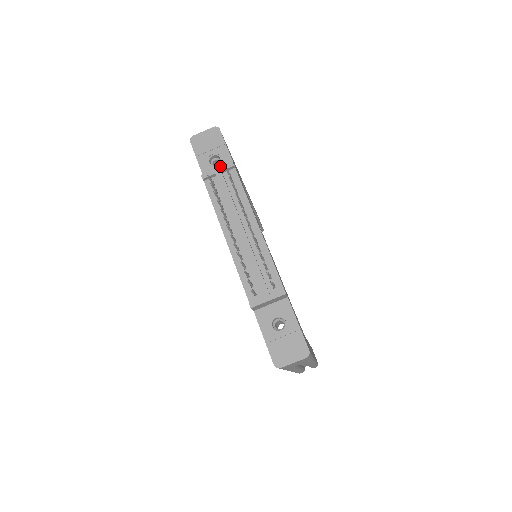
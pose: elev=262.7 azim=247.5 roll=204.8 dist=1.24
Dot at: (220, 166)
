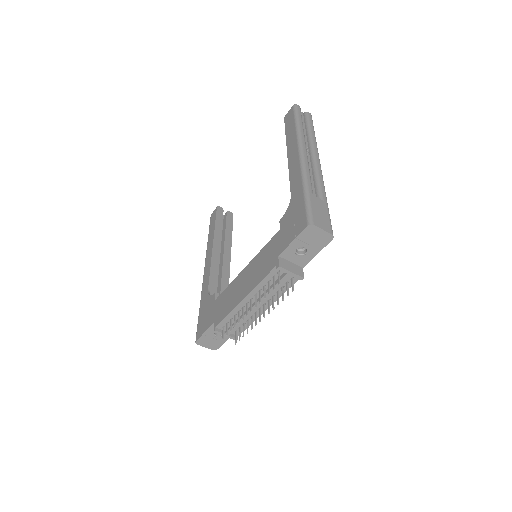
Dot at: (299, 258)
